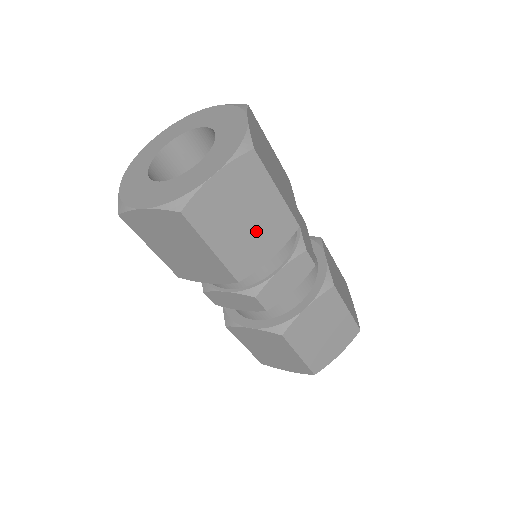
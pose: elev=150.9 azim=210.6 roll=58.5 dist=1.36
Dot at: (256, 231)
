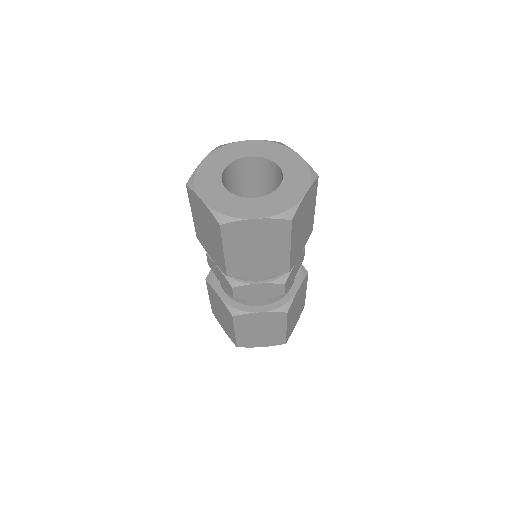
Dot at: (303, 233)
